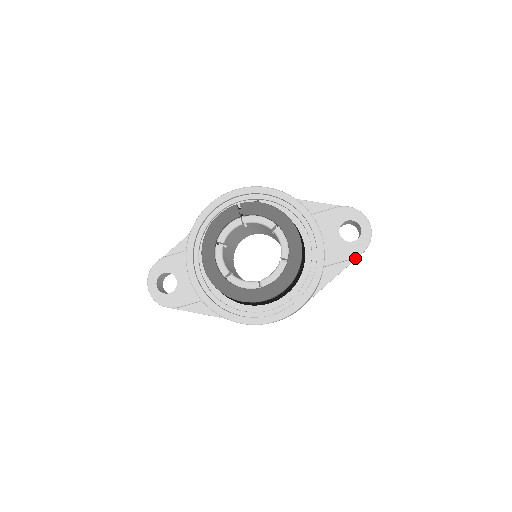
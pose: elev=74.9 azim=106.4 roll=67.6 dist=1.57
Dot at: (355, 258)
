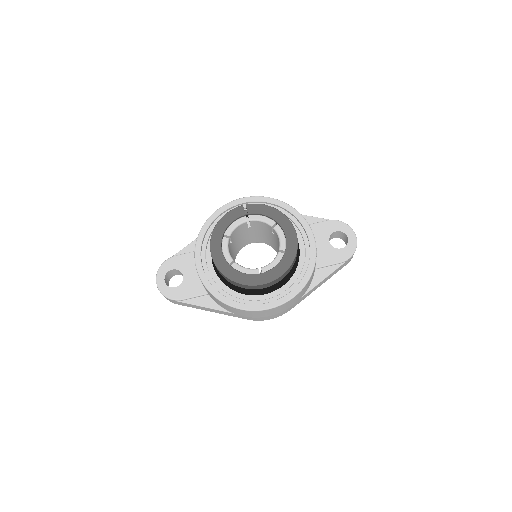
Dot at: (343, 263)
